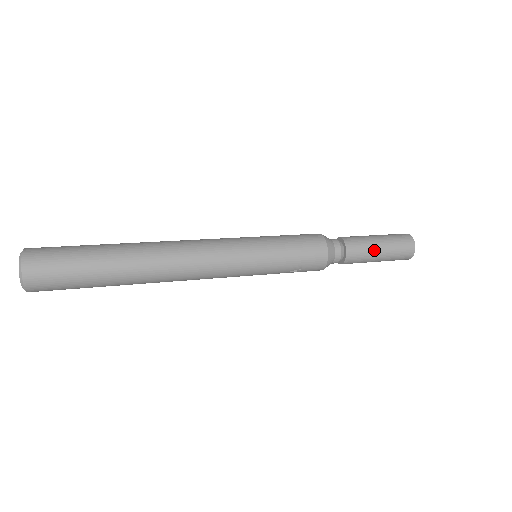
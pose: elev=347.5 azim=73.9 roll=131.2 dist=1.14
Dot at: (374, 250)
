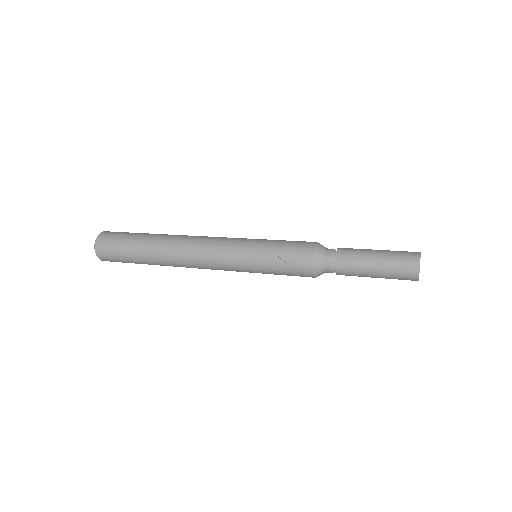
Dot at: (368, 254)
